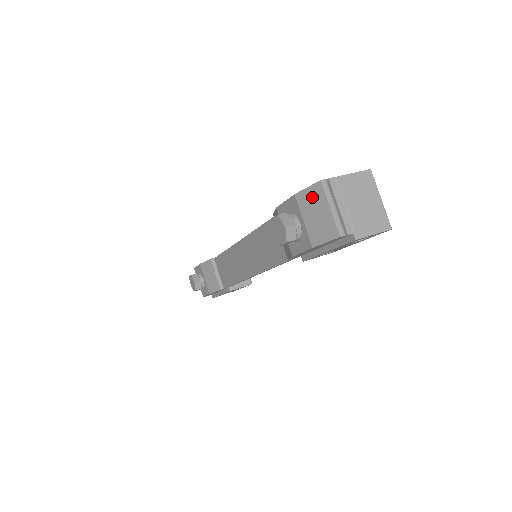
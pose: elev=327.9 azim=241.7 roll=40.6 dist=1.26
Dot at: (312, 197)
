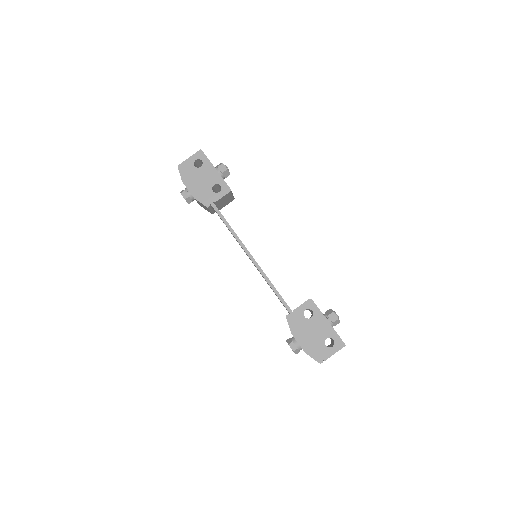
Dot at: occluded
